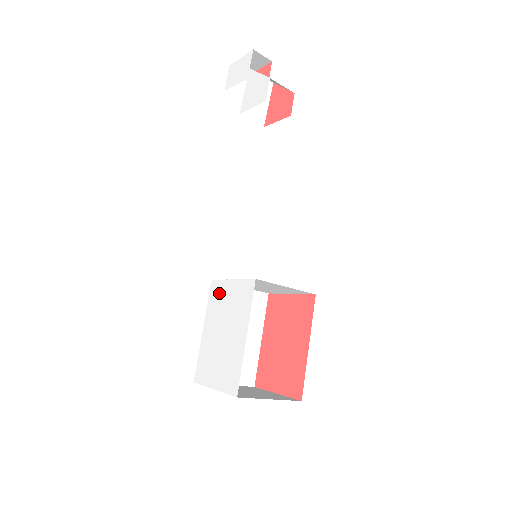
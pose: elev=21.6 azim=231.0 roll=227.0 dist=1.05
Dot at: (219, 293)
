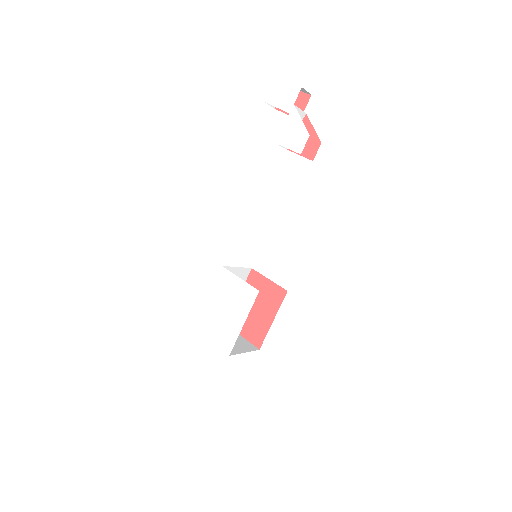
Dot at: (227, 280)
